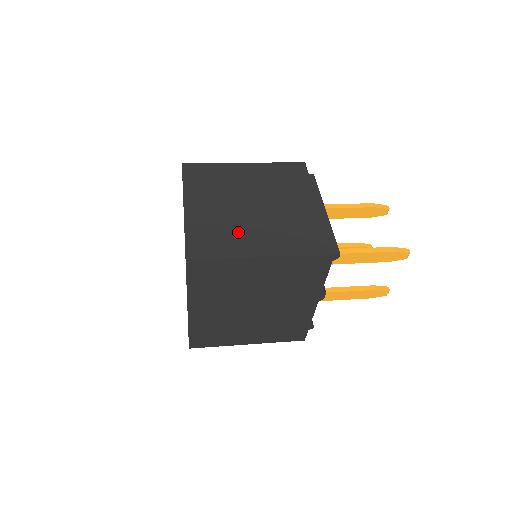
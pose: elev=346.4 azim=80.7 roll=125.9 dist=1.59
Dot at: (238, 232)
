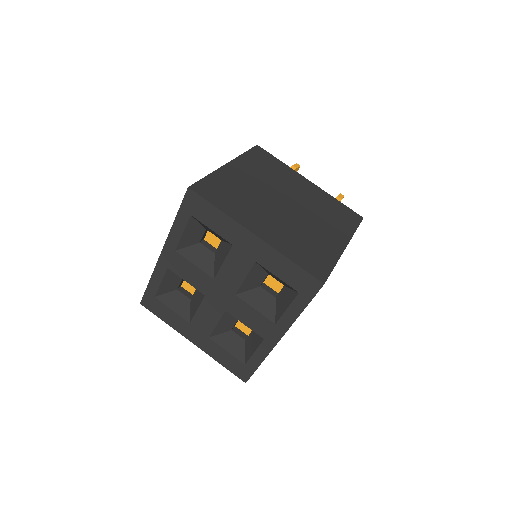
Dot at: (312, 235)
